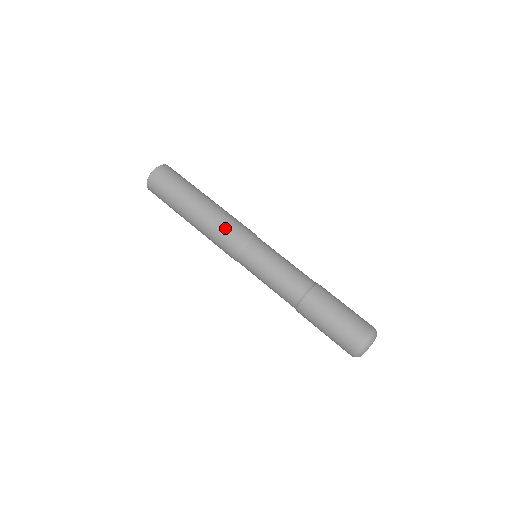
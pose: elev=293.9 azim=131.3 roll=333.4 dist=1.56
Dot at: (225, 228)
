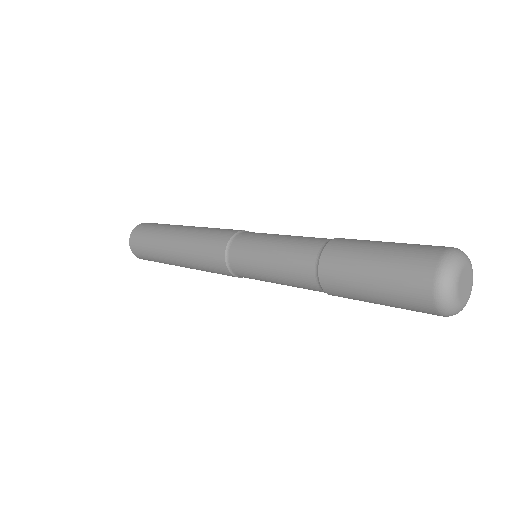
Dot at: occluded
